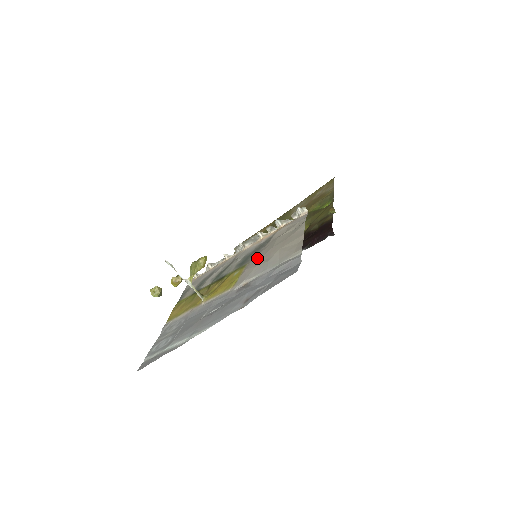
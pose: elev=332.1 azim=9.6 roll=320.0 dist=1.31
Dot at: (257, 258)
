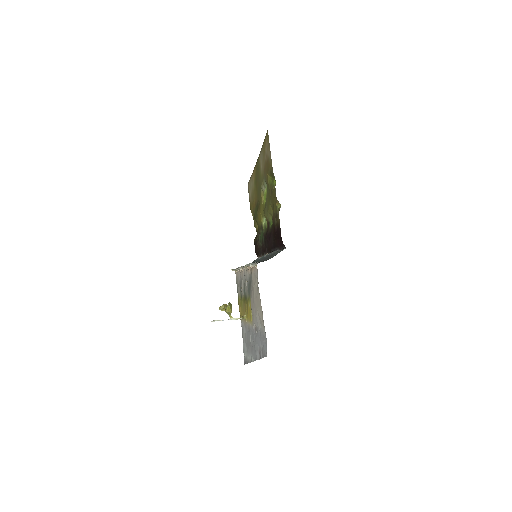
Dot at: (252, 302)
